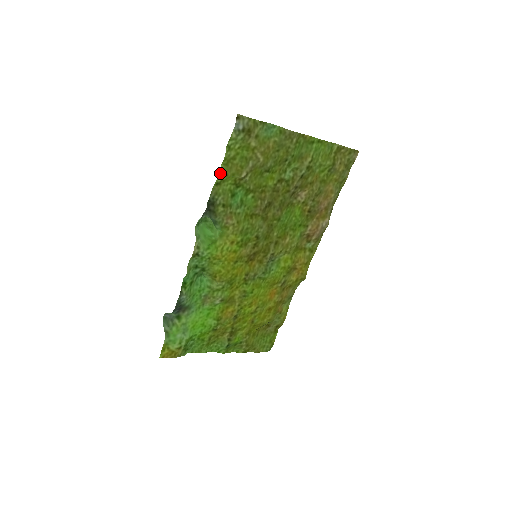
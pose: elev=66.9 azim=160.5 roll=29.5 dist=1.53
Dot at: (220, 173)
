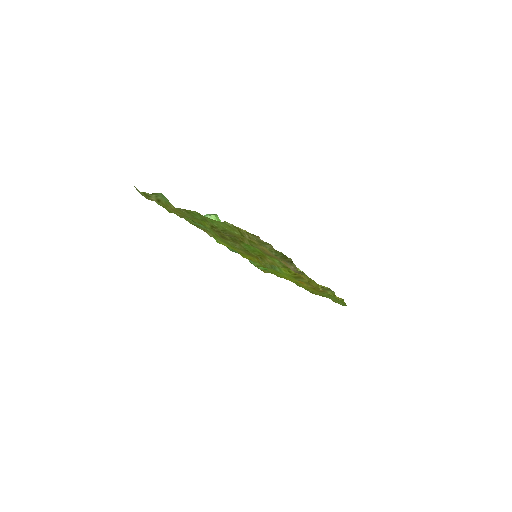
Dot at: (167, 210)
